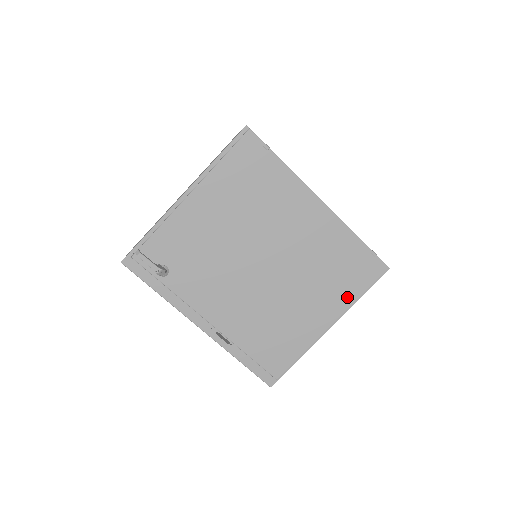
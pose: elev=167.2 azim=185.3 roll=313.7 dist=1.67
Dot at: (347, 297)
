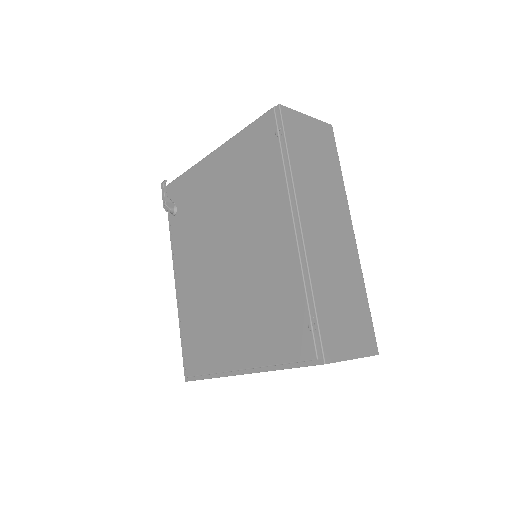
Dot at: (265, 352)
